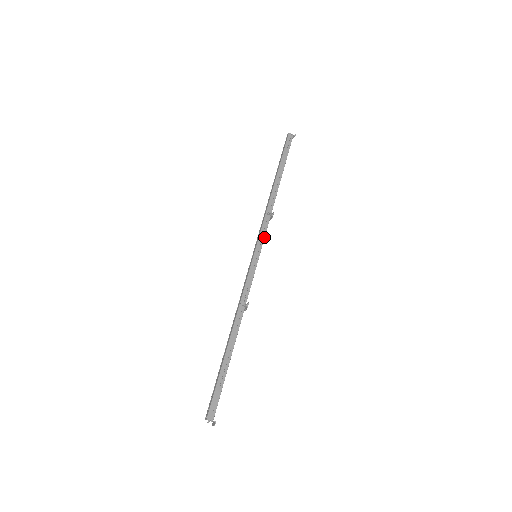
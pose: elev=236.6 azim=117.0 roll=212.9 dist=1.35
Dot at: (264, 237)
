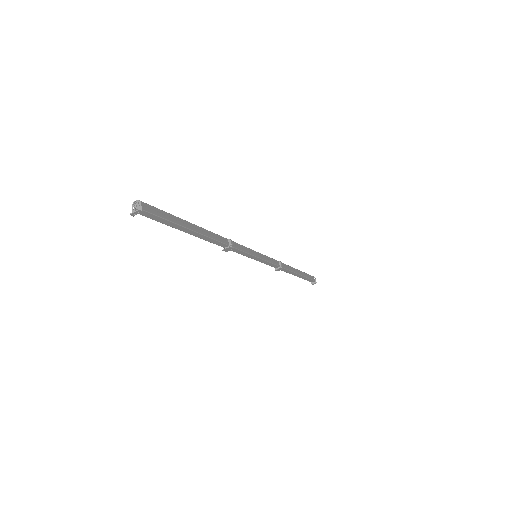
Dot at: (269, 261)
